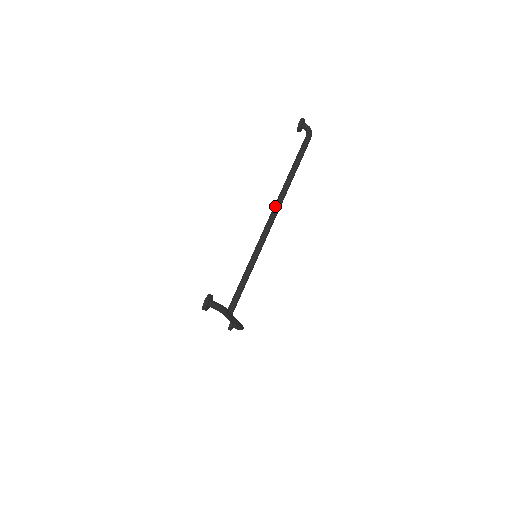
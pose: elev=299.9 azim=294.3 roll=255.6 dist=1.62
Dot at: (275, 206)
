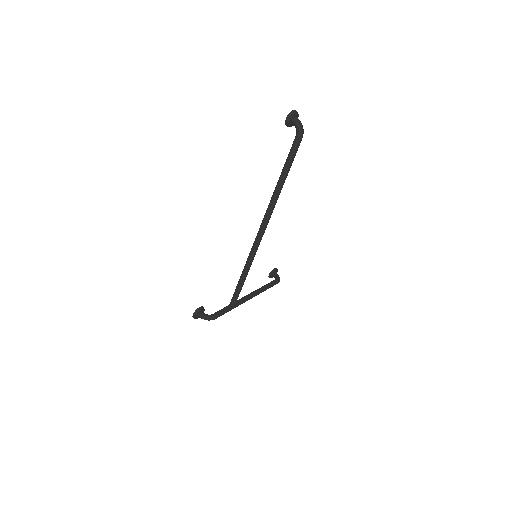
Dot at: (263, 219)
